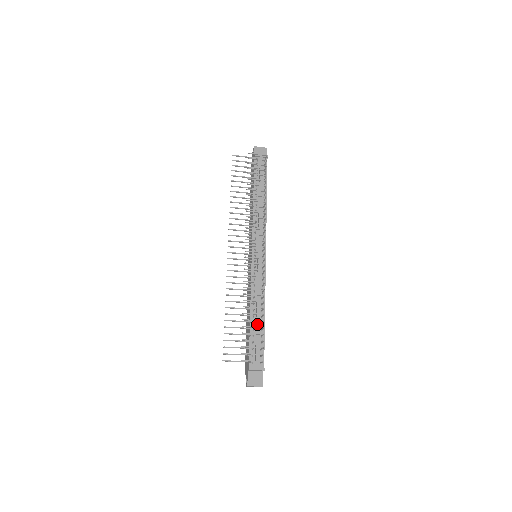
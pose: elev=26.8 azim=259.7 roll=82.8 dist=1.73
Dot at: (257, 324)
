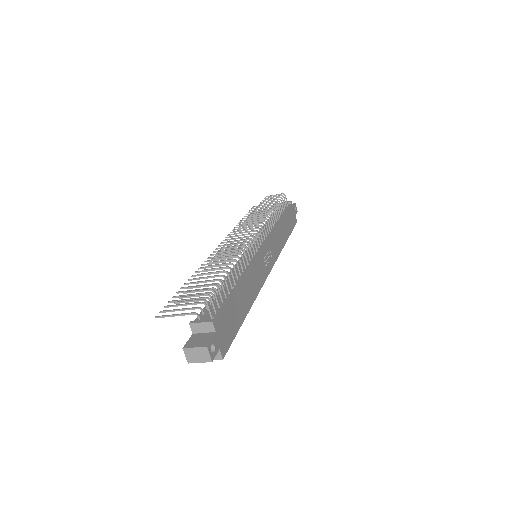
Dot at: (224, 287)
